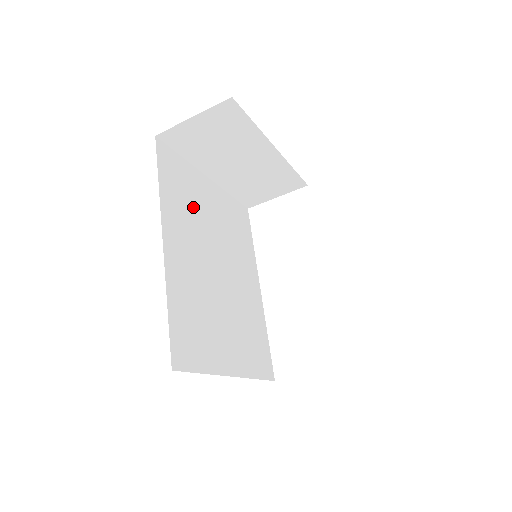
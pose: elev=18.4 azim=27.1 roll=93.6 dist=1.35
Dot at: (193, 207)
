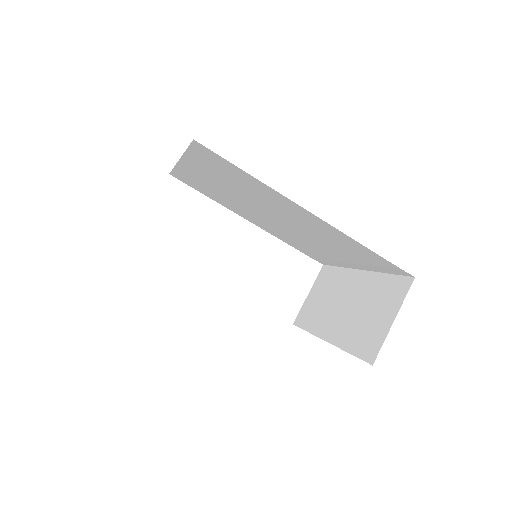
Dot at: occluded
